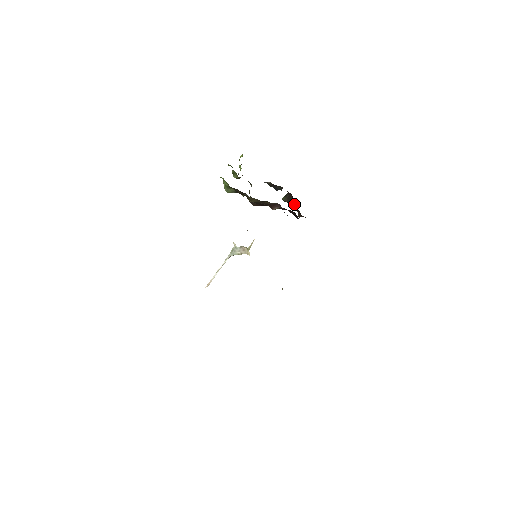
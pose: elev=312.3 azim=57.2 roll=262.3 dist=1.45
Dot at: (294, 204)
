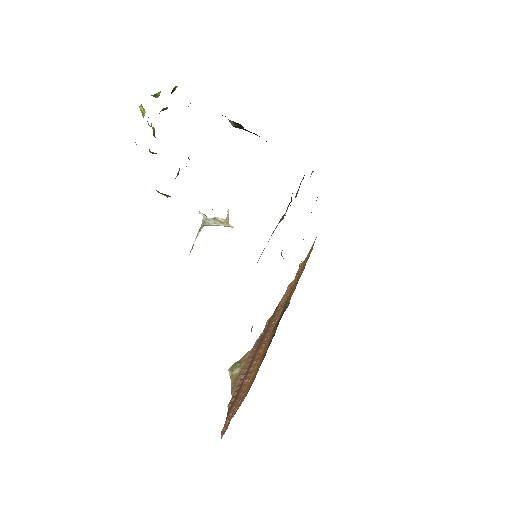
Dot at: occluded
